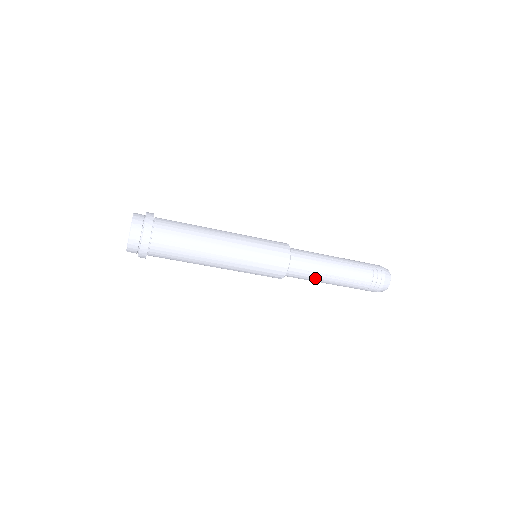
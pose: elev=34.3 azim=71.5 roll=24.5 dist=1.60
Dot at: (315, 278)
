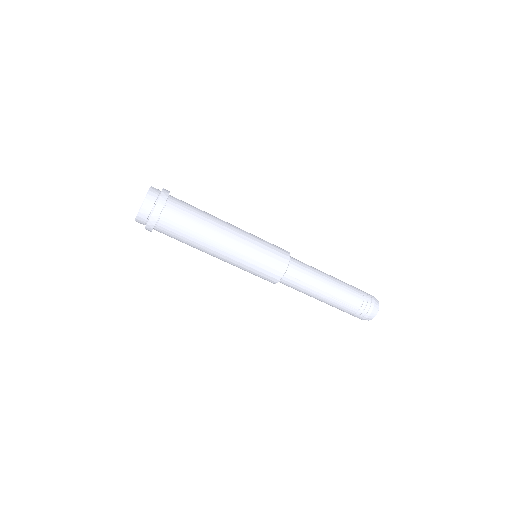
Dot at: (307, 290)
